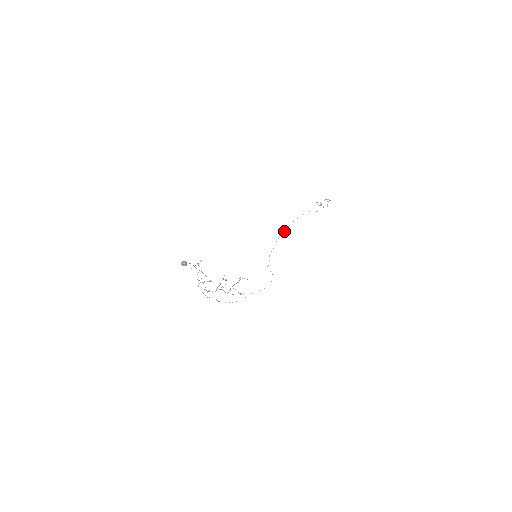
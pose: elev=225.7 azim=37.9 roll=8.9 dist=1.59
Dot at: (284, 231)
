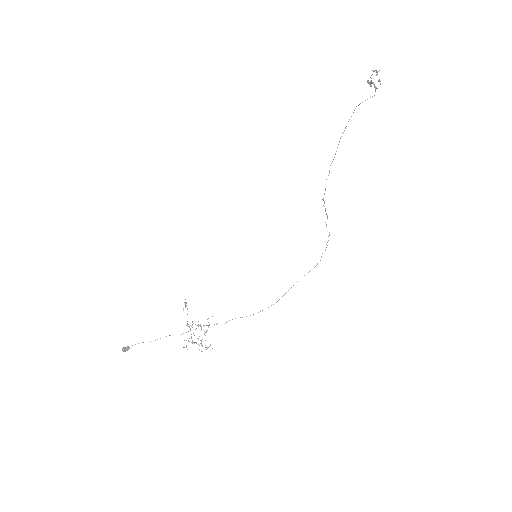
Dot at: (334, 157)
